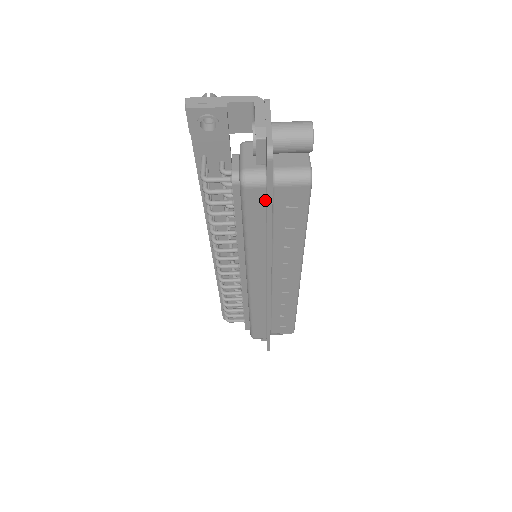
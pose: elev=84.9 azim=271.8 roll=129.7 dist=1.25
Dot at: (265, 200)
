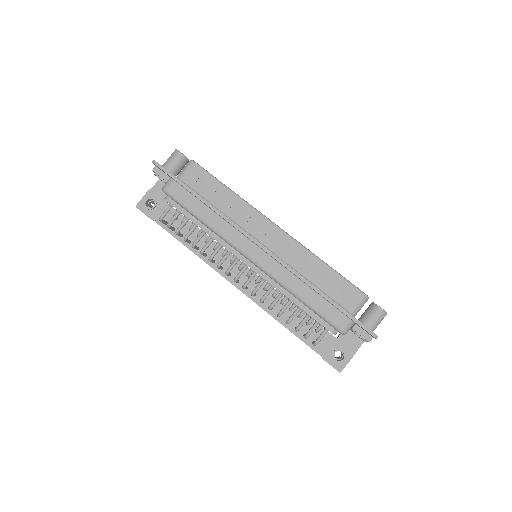
Dot at: (182, 188)
